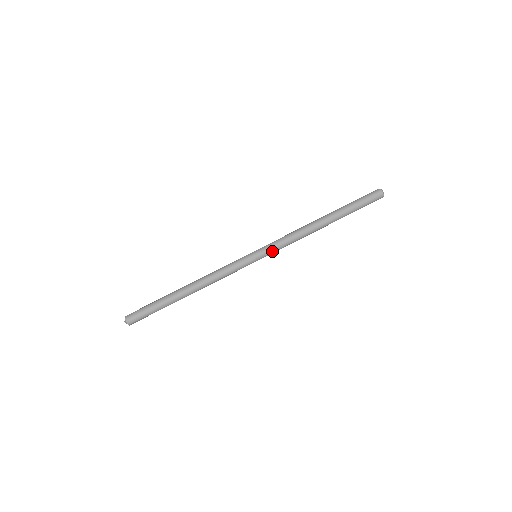
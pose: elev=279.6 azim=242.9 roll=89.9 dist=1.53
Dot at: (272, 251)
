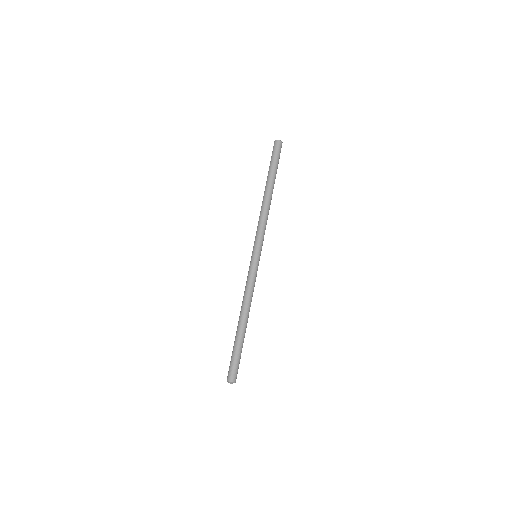
Dot at: (260, 242)
